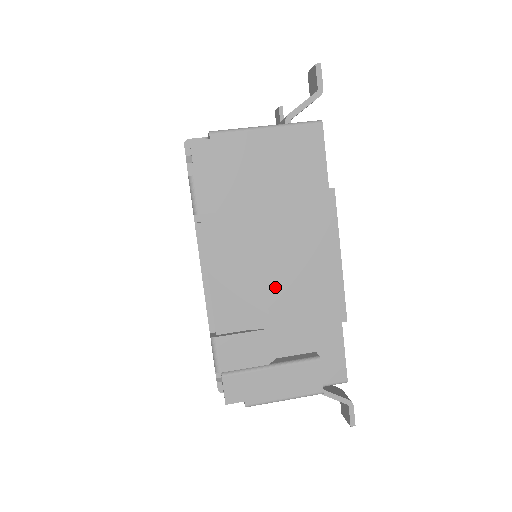
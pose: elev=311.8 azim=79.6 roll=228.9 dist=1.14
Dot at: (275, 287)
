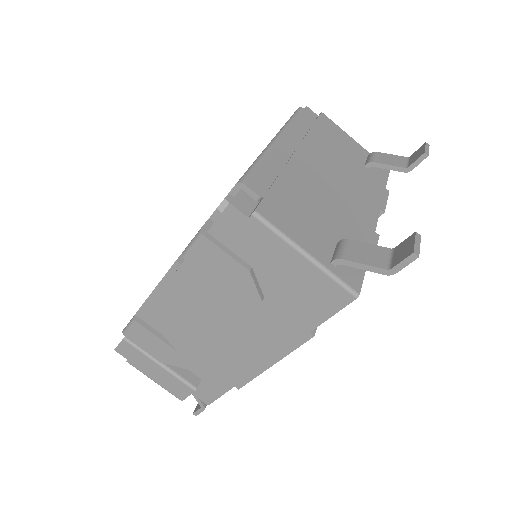
Dot at: (202, 340)
